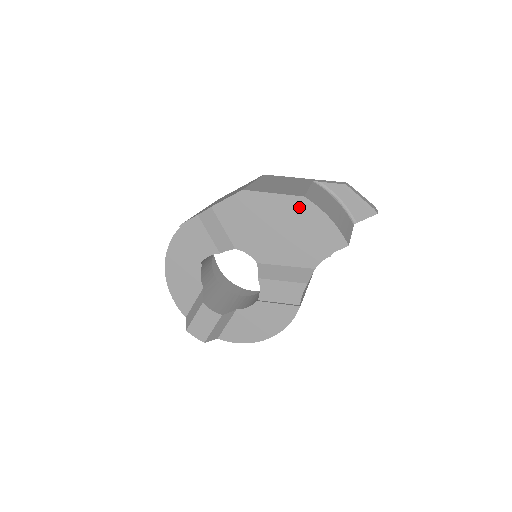
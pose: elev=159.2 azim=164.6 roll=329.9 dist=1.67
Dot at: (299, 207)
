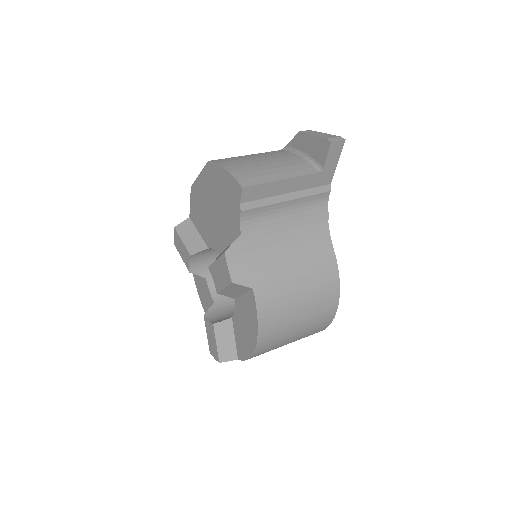
Dot at: (210, 174)
